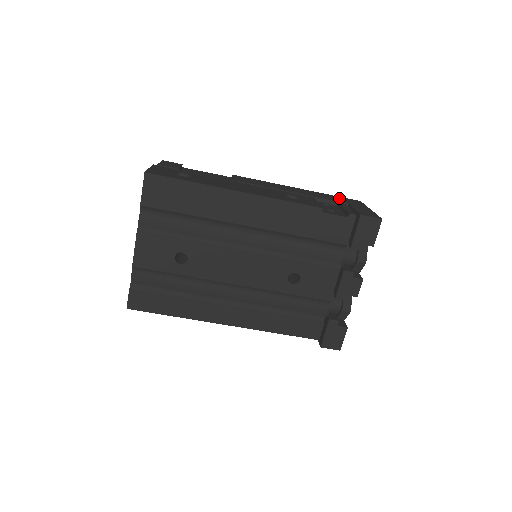
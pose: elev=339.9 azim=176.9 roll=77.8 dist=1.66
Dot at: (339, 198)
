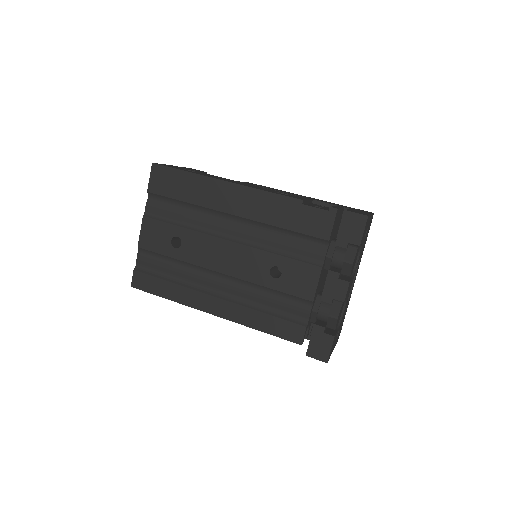
Dot at: occluded
